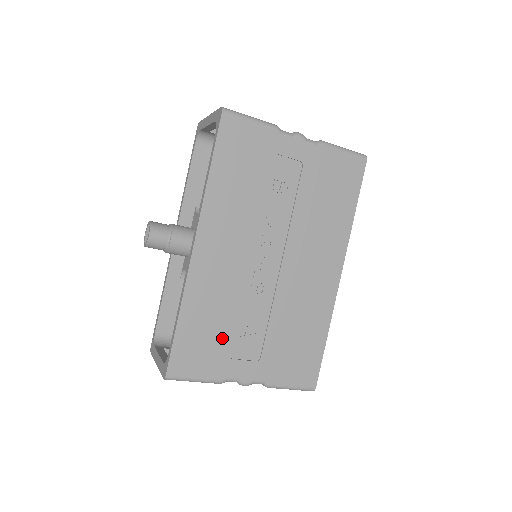
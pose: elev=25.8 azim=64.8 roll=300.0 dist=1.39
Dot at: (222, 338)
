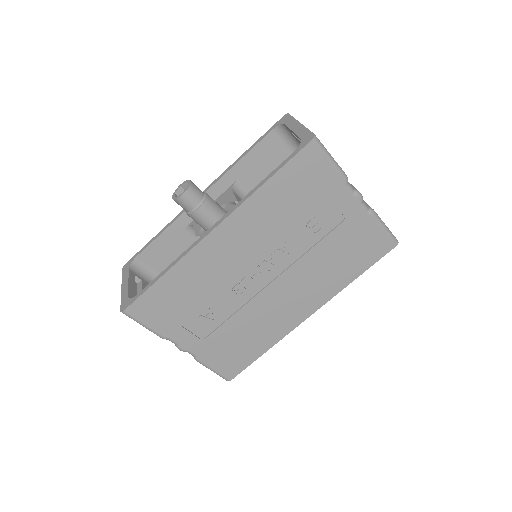
Dot at: (186, 309)
